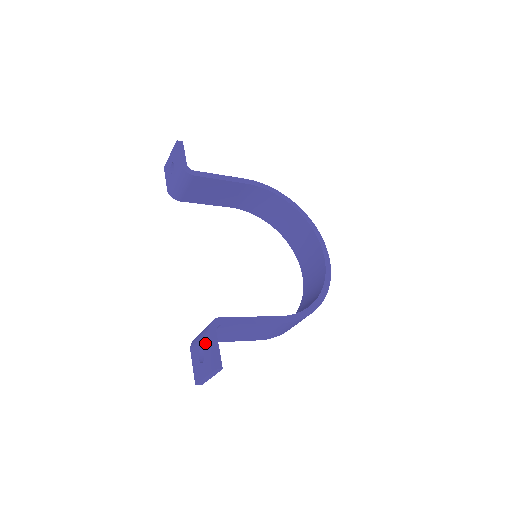
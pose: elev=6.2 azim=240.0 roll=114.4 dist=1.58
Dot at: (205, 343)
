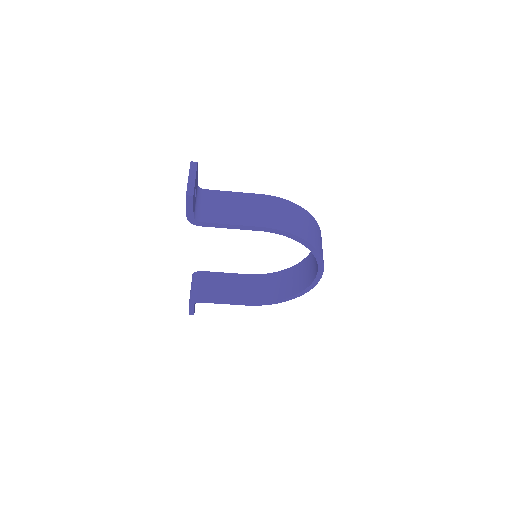
Dot at: occluded
